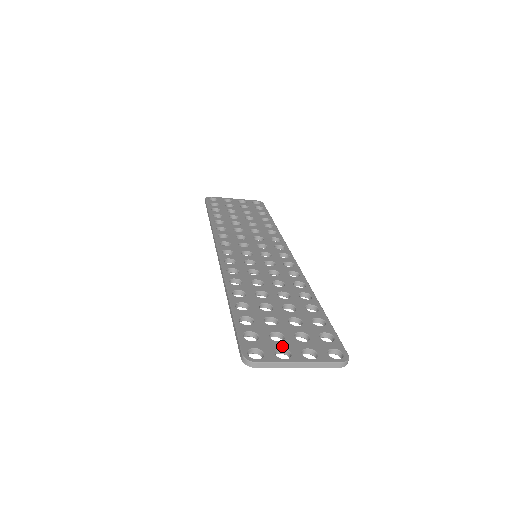
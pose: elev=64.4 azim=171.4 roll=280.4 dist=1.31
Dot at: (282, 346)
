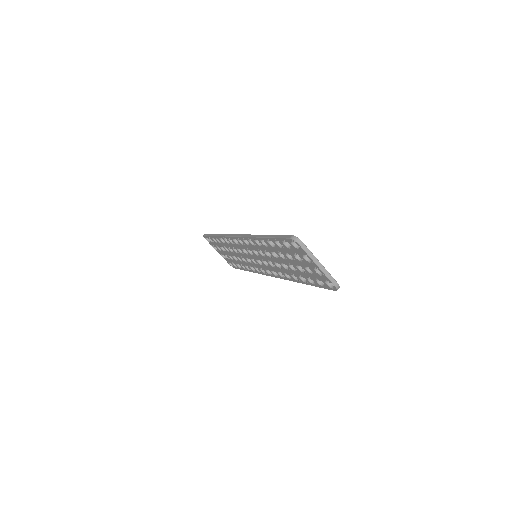
Dot at: occluded
